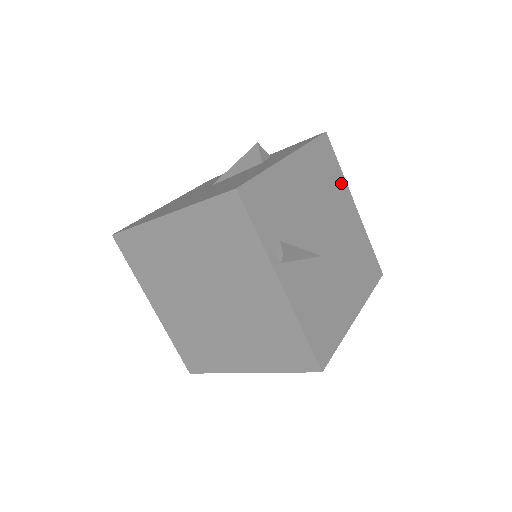
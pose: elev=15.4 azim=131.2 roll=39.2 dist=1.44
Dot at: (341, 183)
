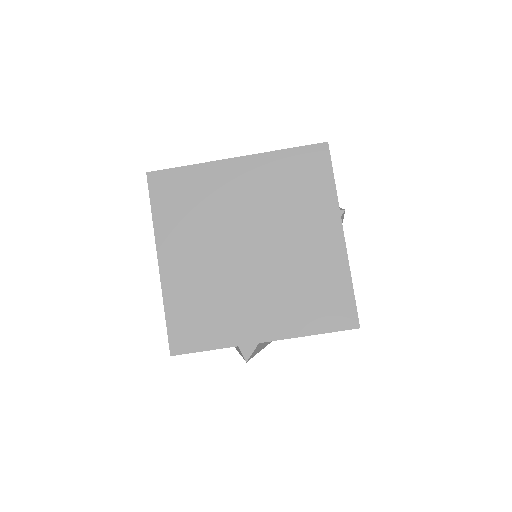
Dot at: occluded
